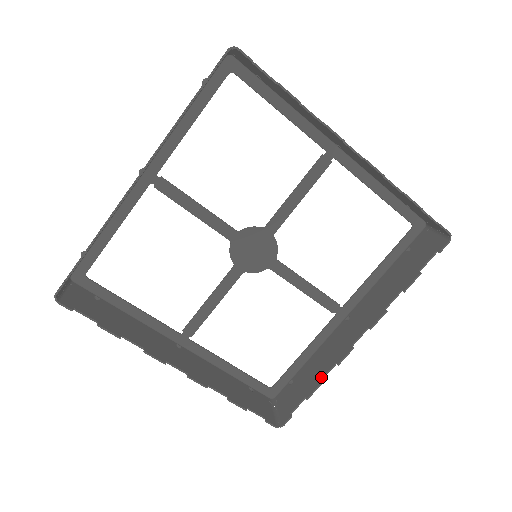
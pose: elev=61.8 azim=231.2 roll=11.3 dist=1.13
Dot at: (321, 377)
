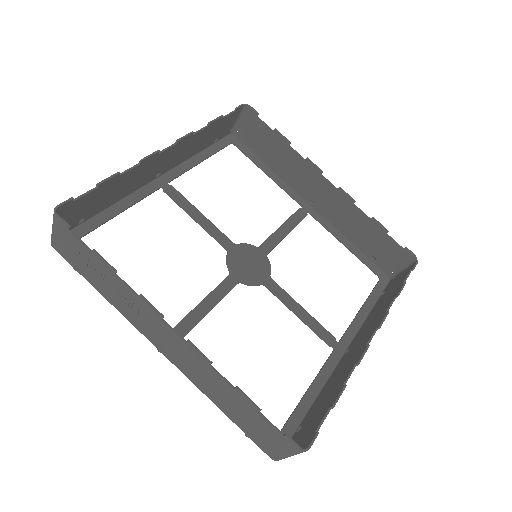
Dot at: (342, 384)
